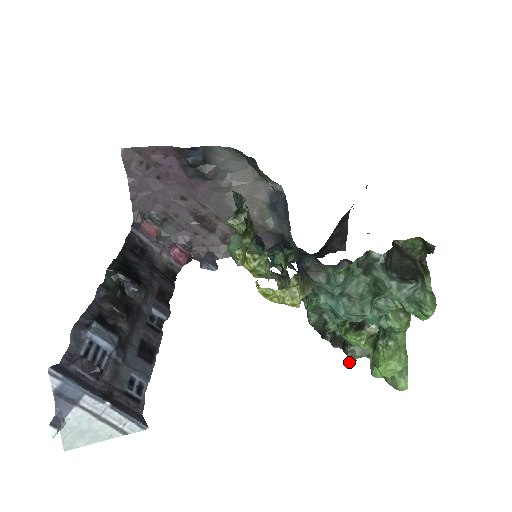
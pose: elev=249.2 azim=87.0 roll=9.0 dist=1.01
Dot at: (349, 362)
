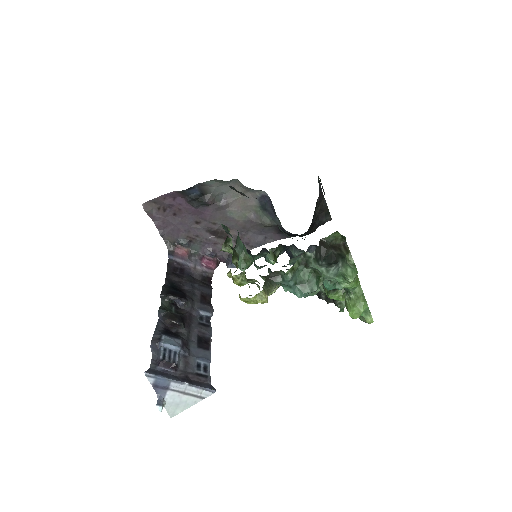
Dot at: occluded
